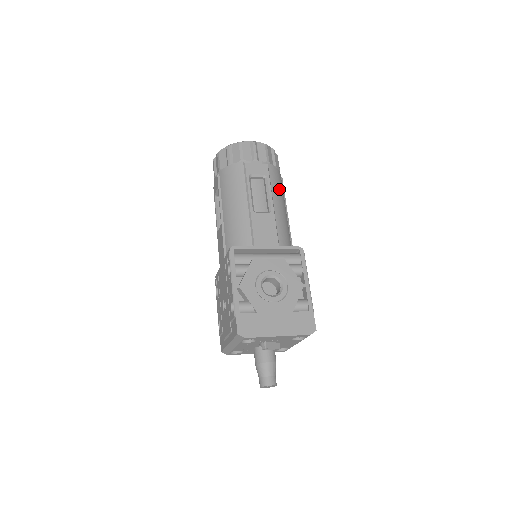
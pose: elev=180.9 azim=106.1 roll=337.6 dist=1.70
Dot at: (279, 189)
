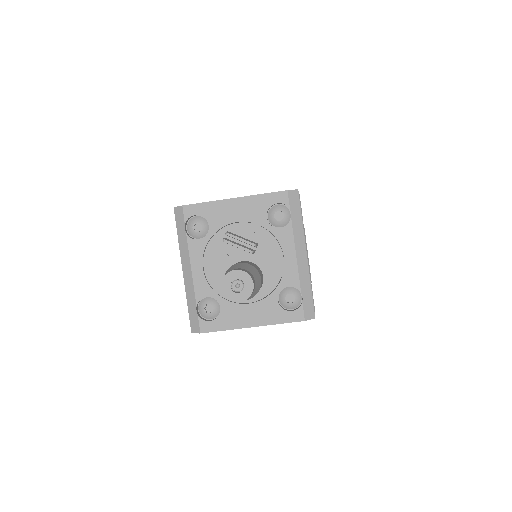
Dot at: occluded
